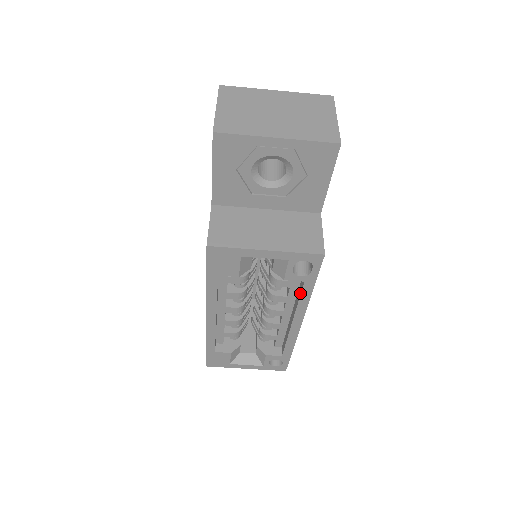
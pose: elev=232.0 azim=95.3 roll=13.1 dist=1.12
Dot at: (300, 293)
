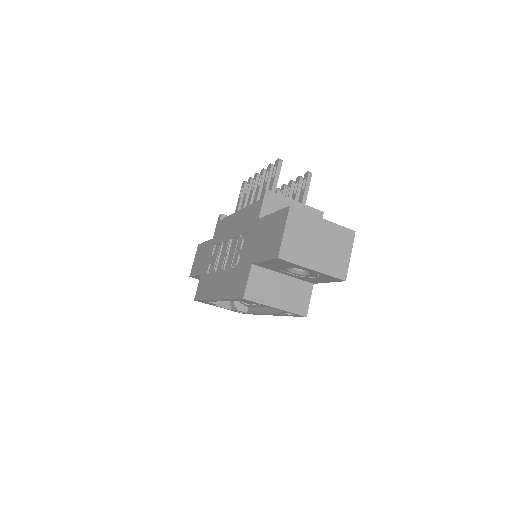
Dot at: (280, 313)
